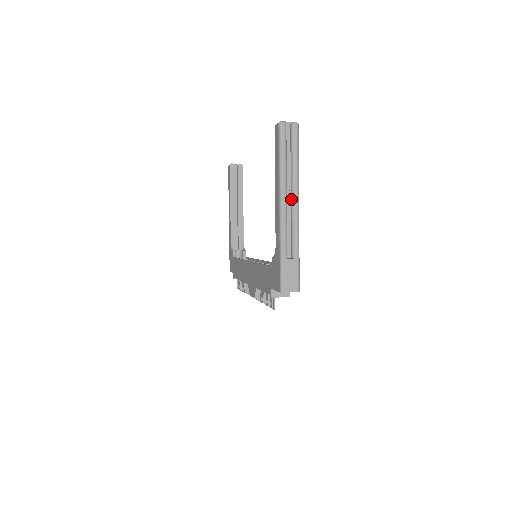
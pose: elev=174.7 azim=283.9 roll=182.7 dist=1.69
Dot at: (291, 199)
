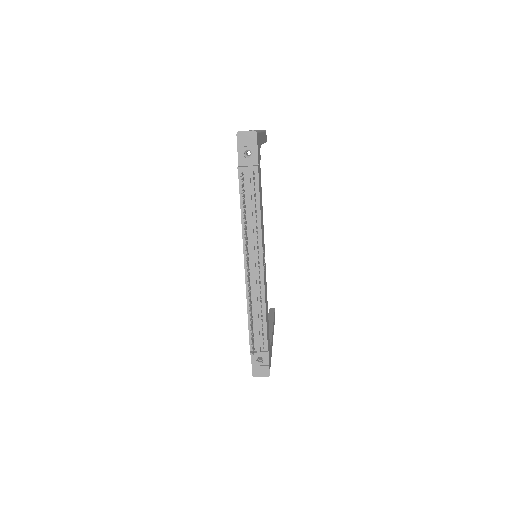
Dot at: occluded
